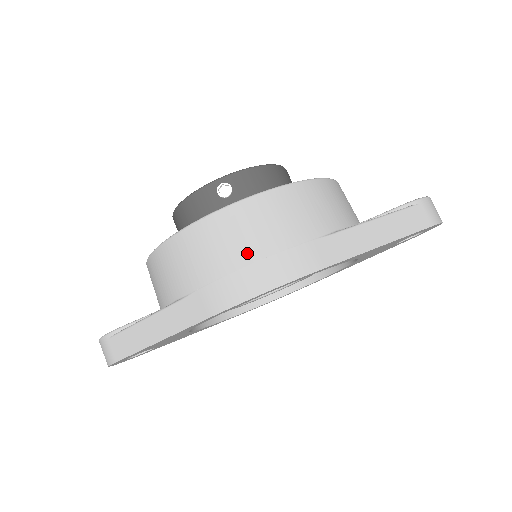
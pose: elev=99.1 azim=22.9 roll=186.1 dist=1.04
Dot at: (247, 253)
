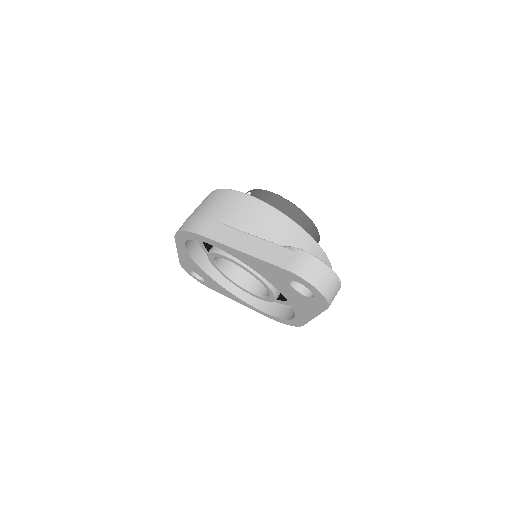
Dot at: (196, 212)
